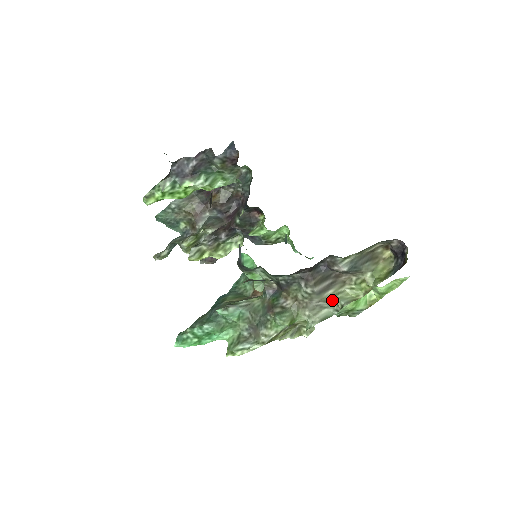
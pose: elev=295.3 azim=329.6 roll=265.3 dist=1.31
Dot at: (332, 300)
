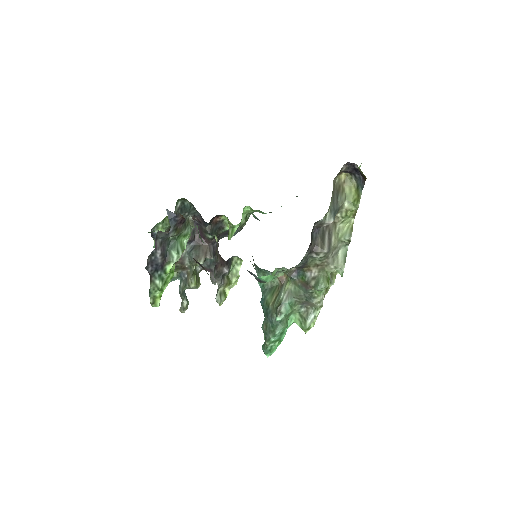
Dot at: (338, 243)
